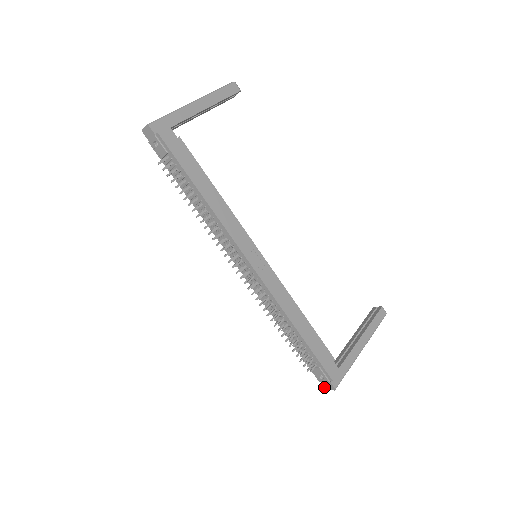
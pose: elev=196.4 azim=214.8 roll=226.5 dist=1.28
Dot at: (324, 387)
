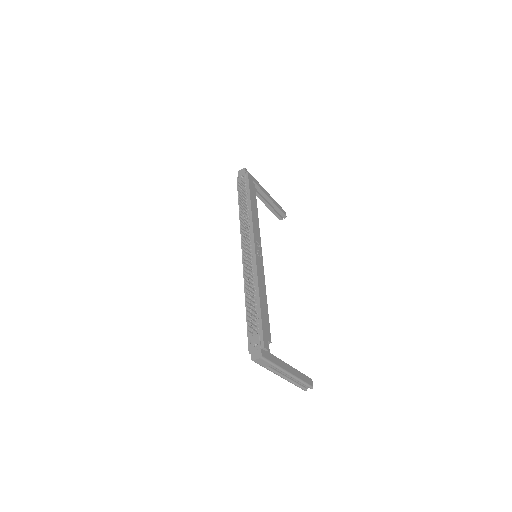
Dot at: (251, 357)
